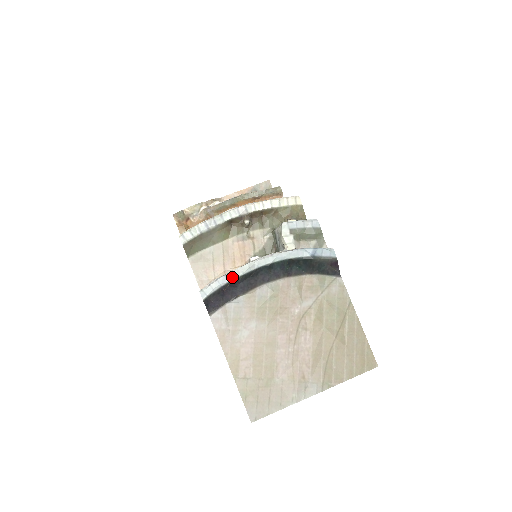
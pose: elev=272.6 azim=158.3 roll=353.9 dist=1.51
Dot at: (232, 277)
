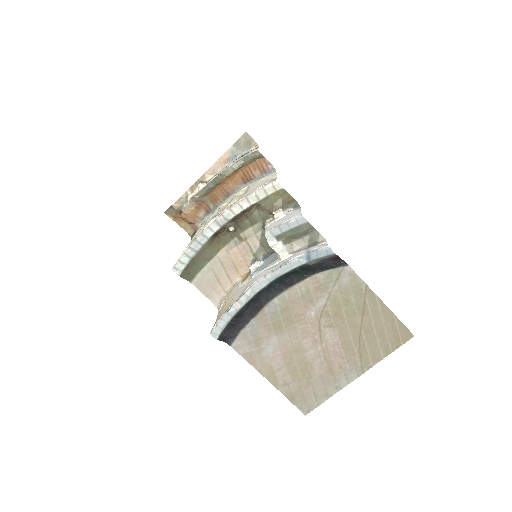
Dot at: (234, 311)
